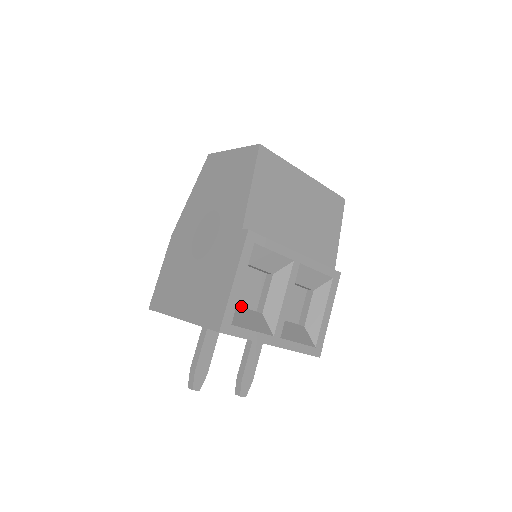
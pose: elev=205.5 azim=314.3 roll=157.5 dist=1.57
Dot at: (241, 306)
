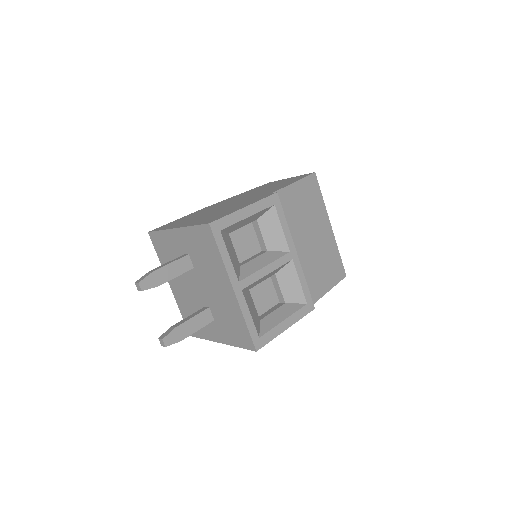
Dot at: occluded
